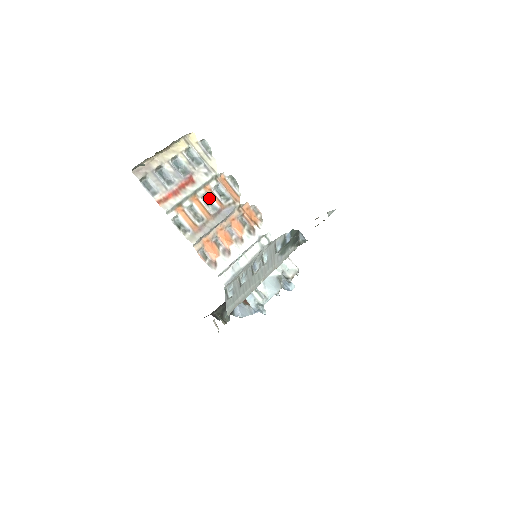
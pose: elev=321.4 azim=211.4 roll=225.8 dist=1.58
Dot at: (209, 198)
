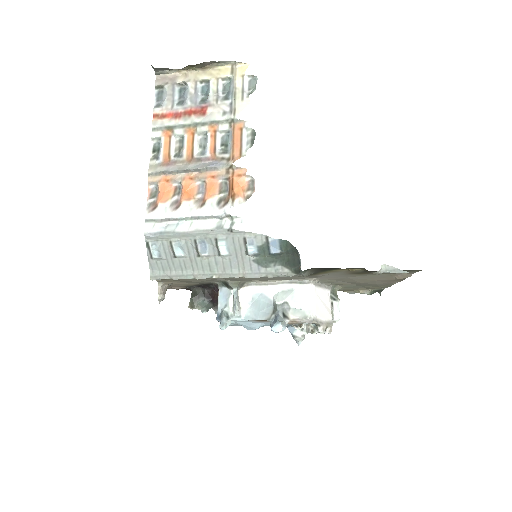
Dot at: (207, 140)
